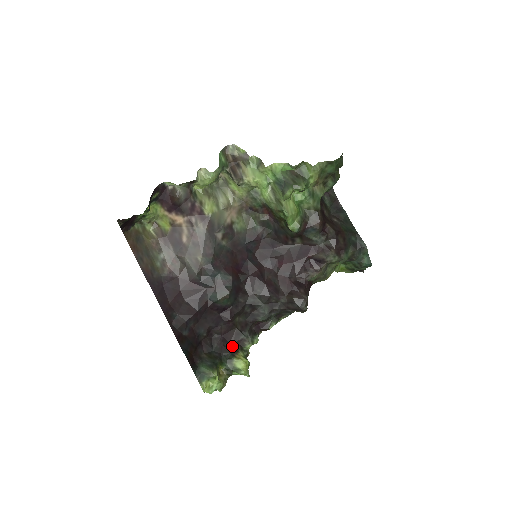
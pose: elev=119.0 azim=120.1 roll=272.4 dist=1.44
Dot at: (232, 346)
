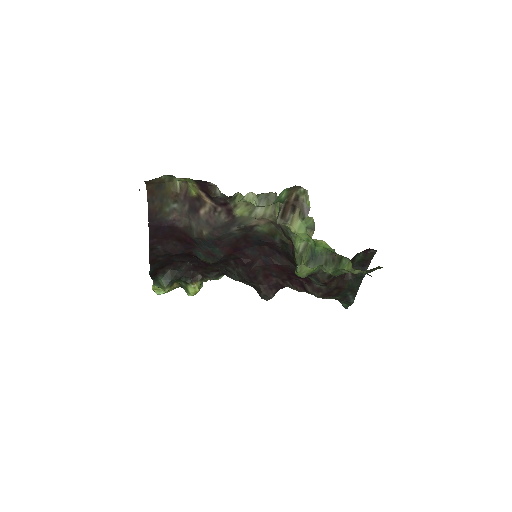
Dot at: (196, 274)
